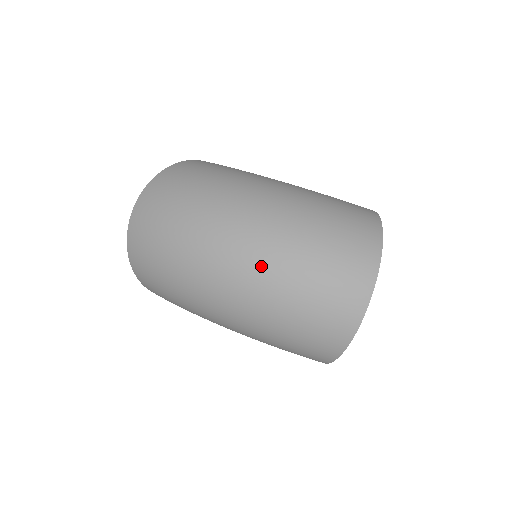
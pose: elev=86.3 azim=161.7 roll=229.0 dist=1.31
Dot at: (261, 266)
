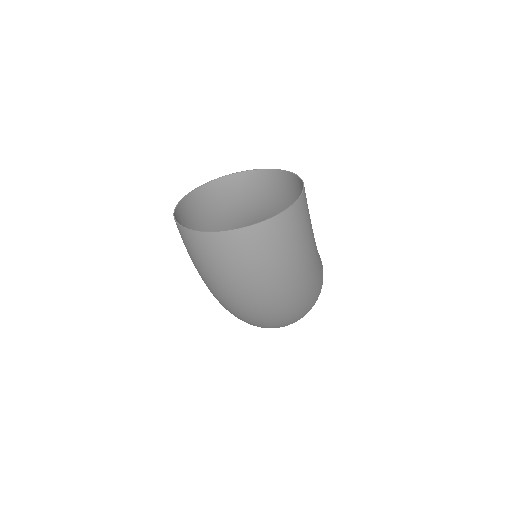
Dot at: (259, 315)
